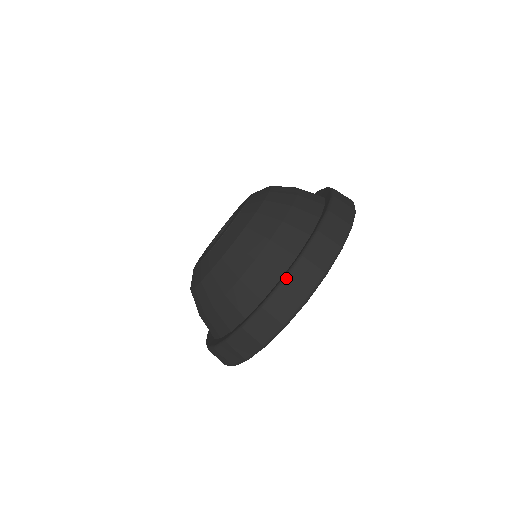
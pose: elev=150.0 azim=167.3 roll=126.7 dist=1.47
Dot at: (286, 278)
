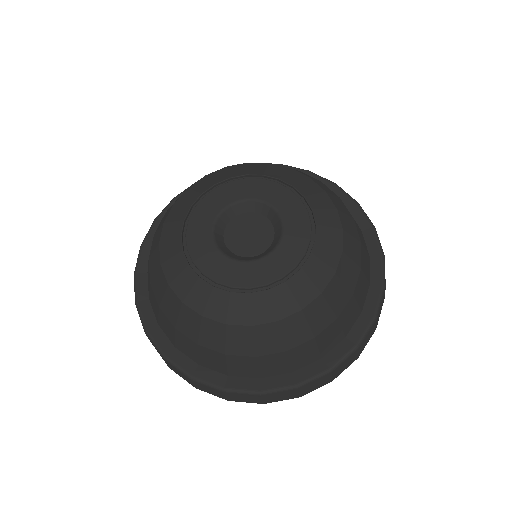
Dot at: (230, 393)
